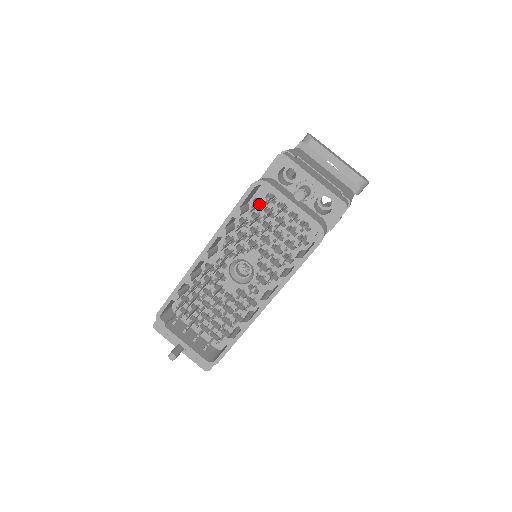
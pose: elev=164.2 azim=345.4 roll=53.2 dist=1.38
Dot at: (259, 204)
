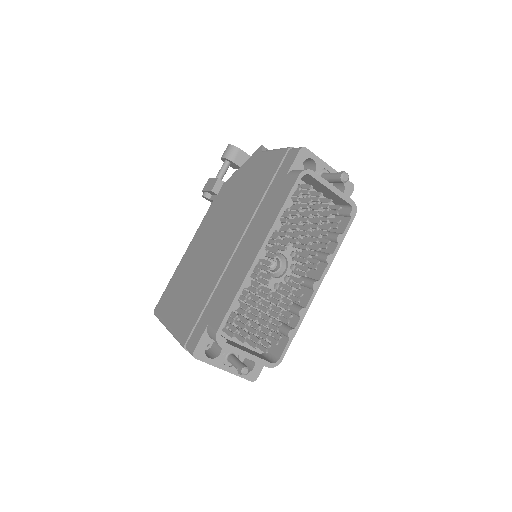
Dot at: occluded
